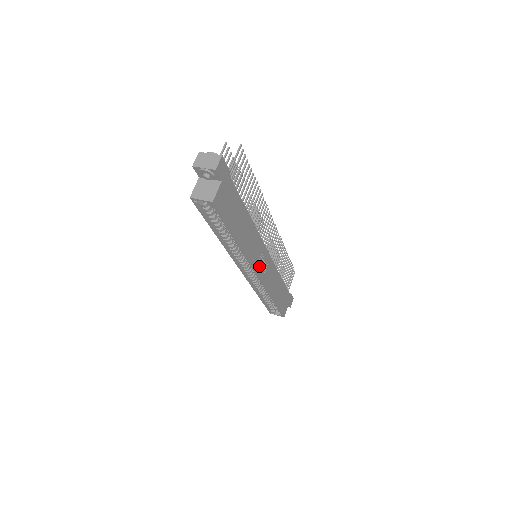
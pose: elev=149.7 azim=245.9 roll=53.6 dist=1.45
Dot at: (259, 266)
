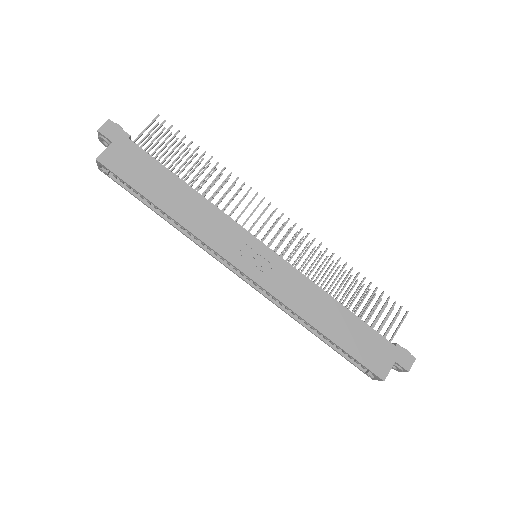
Dot at: (244, 261)
